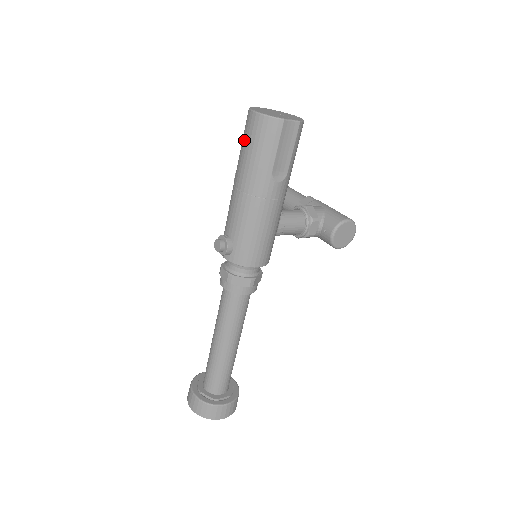
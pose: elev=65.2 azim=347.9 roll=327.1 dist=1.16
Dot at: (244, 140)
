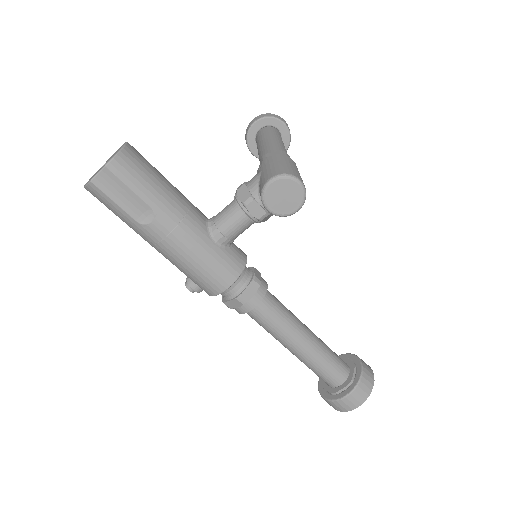
Dot at: occluded
